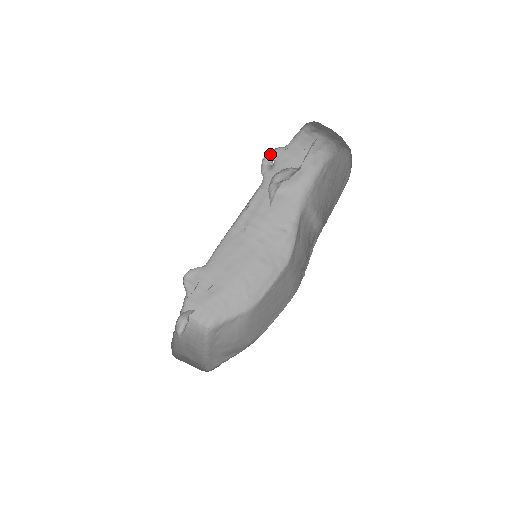
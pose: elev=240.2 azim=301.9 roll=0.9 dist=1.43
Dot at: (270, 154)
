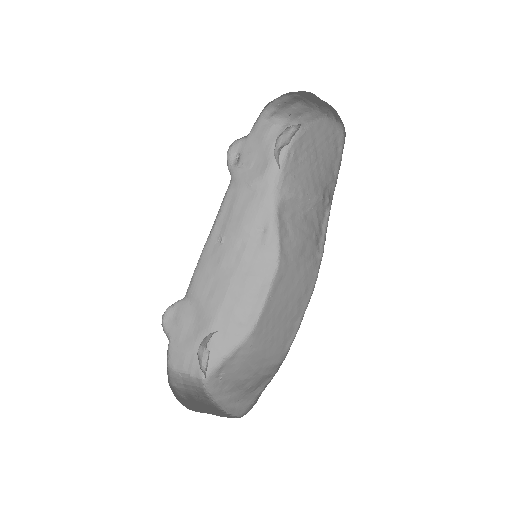
Dot at: (233, 147)
